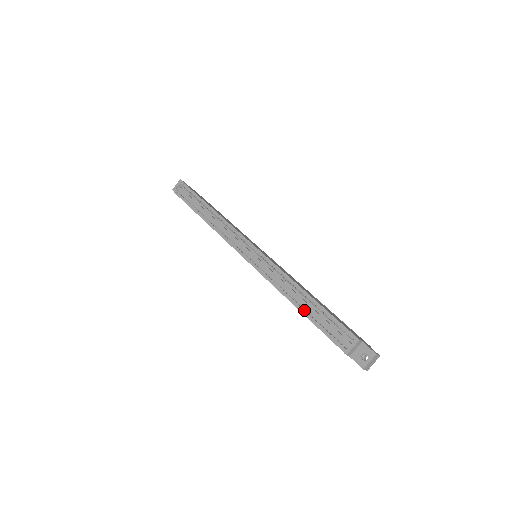
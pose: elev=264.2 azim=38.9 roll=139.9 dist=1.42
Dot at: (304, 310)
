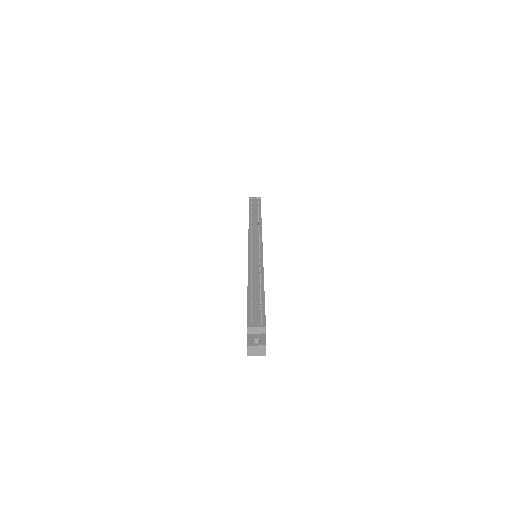
Dot at: (251, 291)
